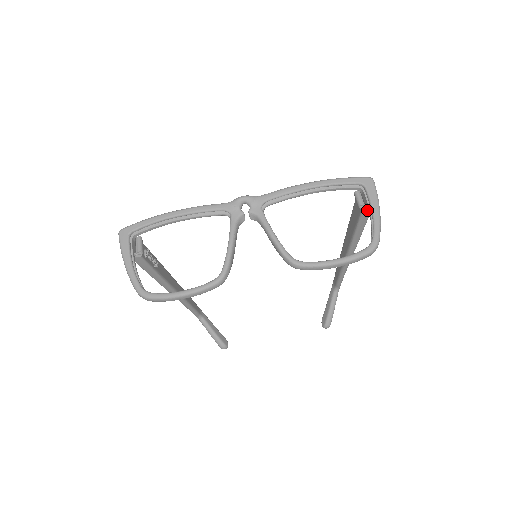
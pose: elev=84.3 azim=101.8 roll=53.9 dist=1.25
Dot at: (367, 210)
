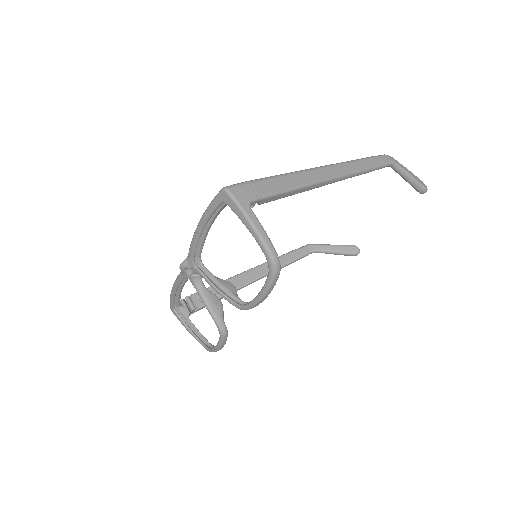
Dot at: (261, 202)
